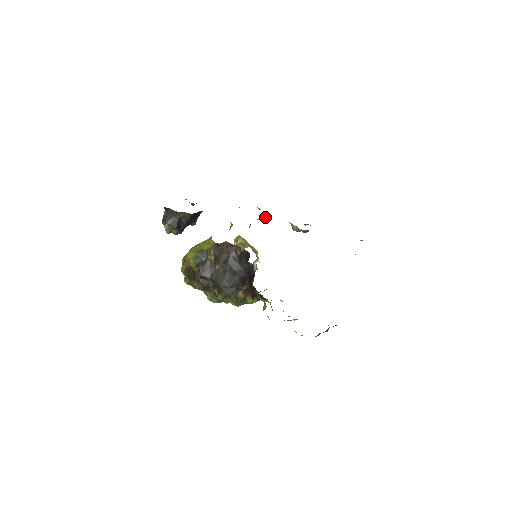
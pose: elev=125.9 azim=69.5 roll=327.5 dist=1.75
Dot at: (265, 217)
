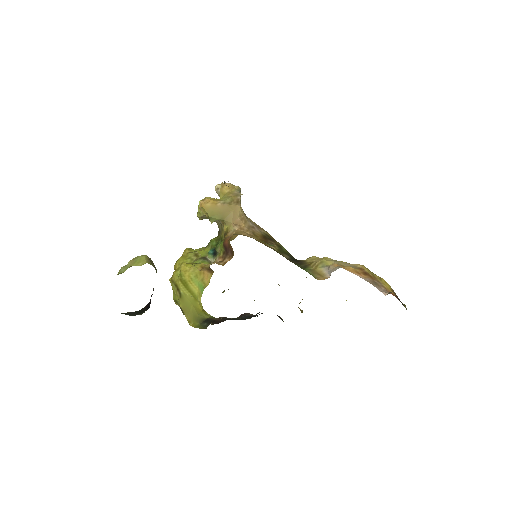
Dot at: occluded
